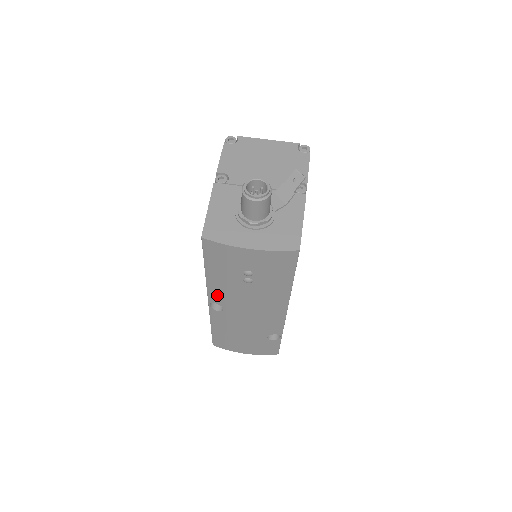
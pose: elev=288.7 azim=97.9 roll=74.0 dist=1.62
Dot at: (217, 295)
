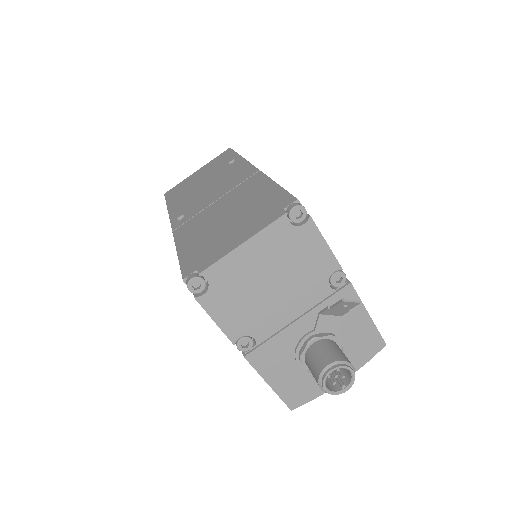
Dot at: occluded
